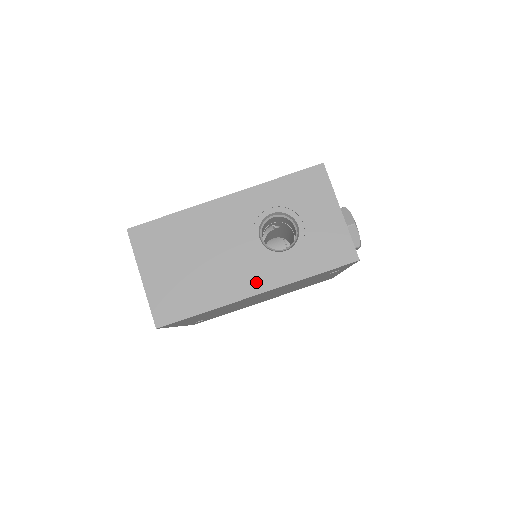
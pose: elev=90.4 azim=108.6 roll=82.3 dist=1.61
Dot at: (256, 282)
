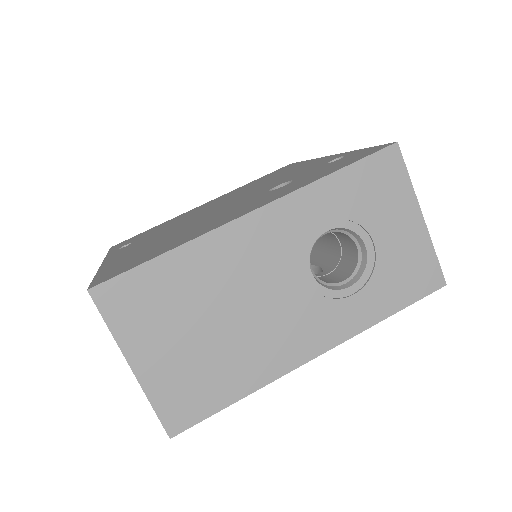
Dot at: (313, 340)
